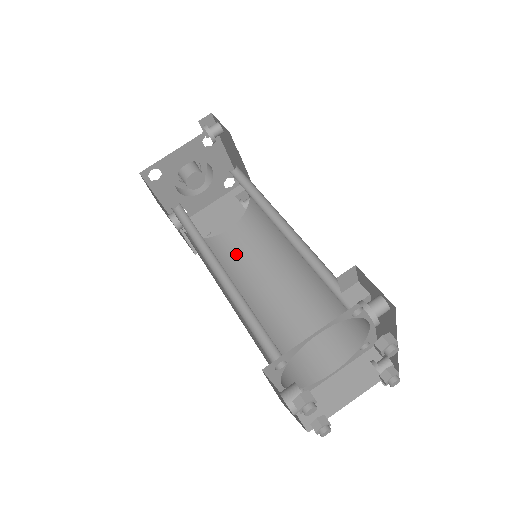
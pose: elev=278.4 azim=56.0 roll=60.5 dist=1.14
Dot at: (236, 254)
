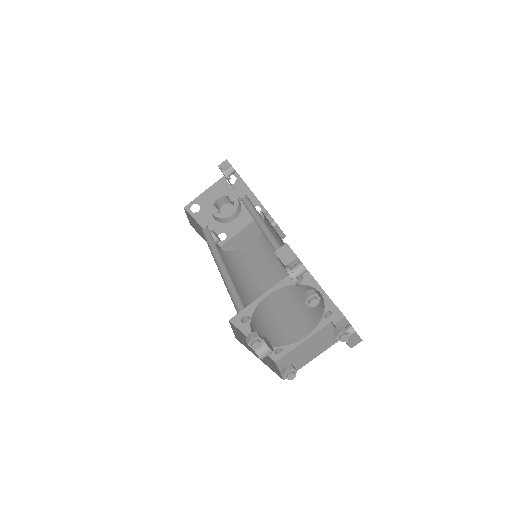
Dot at: (254, 261)
